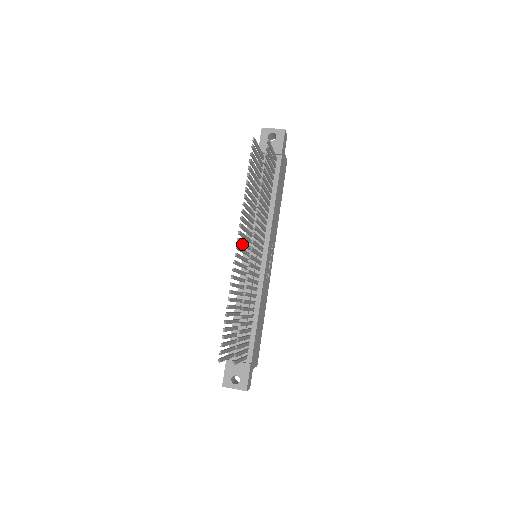
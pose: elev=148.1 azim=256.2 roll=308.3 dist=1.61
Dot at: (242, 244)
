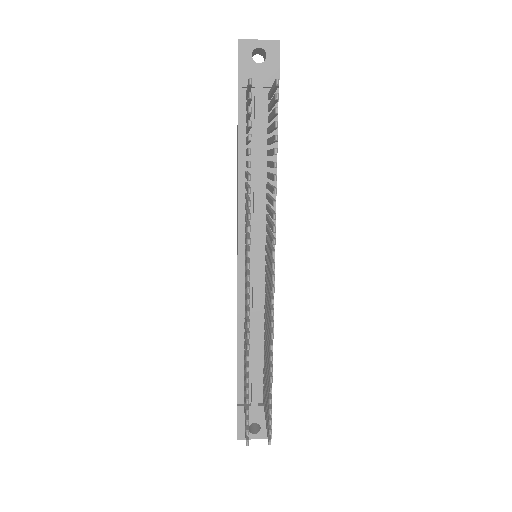
Dot at: occluded
